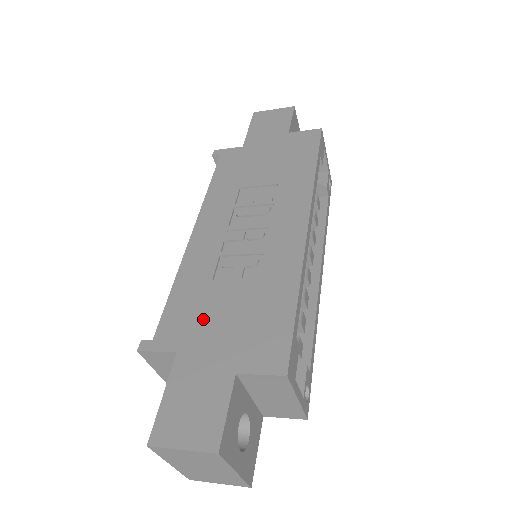
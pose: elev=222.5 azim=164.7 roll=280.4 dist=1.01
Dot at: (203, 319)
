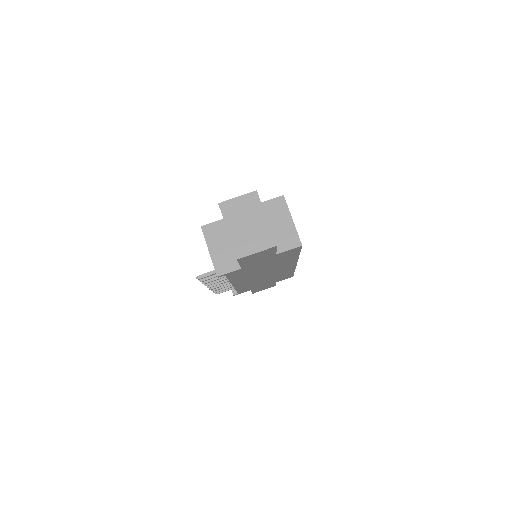
Dot at: occluded
